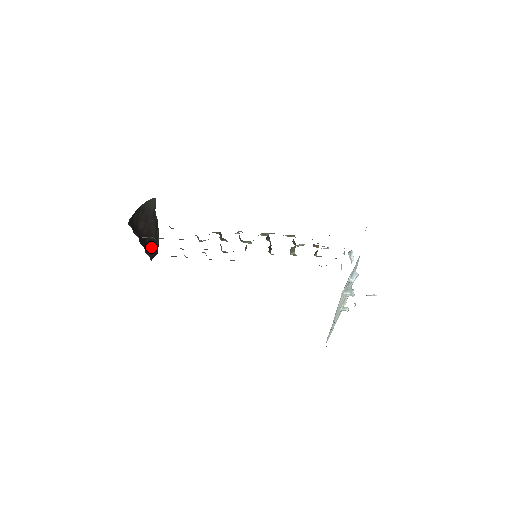
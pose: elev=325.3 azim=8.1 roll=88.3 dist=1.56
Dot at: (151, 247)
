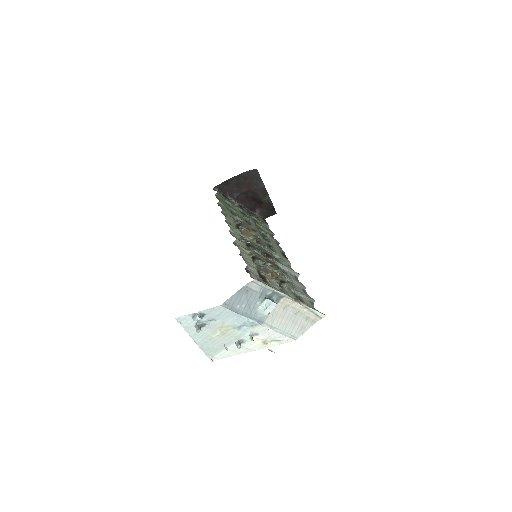
Dot at: (263, 207)
